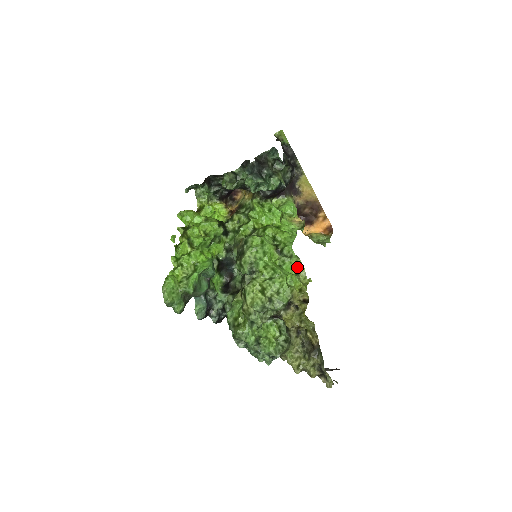
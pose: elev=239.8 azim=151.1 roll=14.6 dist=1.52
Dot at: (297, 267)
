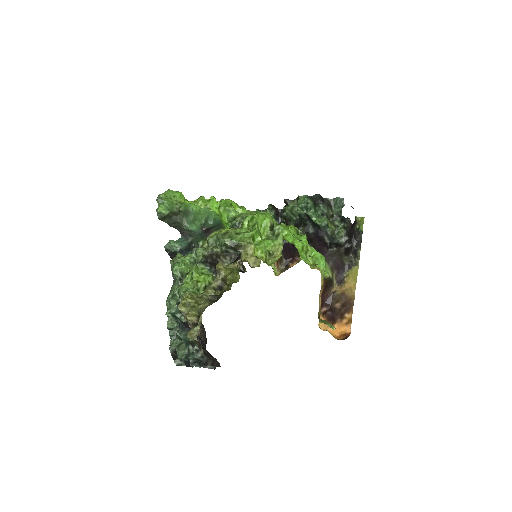
Dot at: (275, 250)
